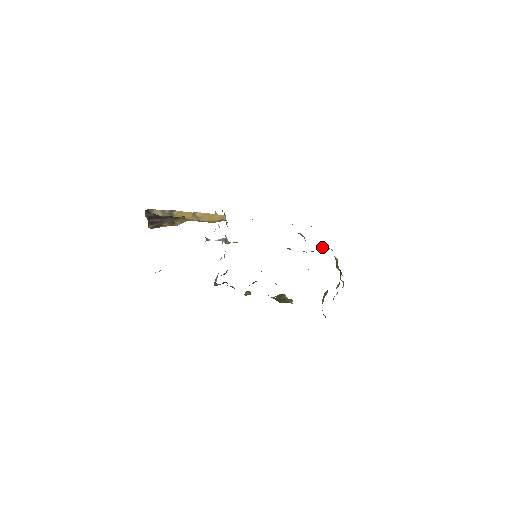
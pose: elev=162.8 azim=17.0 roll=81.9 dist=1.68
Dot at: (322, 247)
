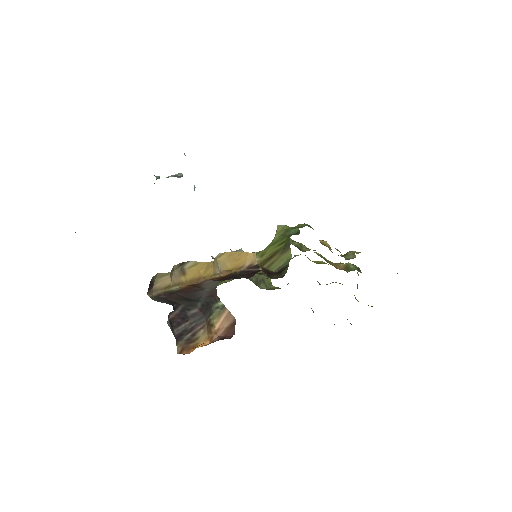
Dot at: (352, 268)
